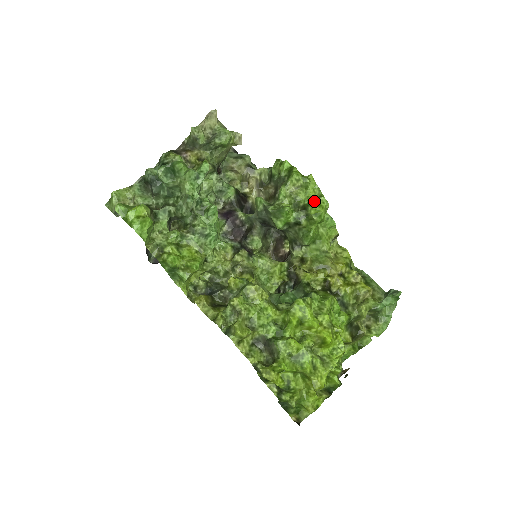
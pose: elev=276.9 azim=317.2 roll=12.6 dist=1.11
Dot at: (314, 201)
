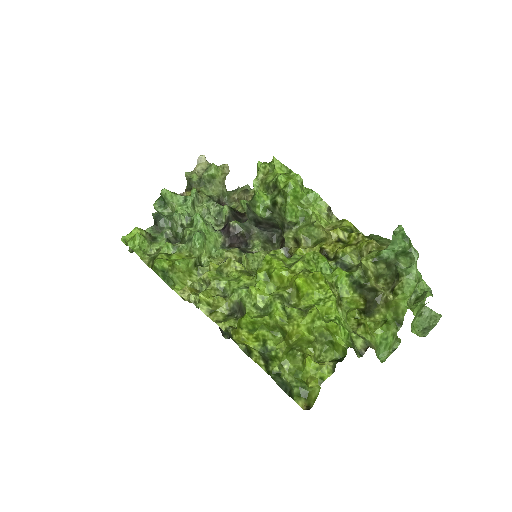
Dot at: (279, 175)
